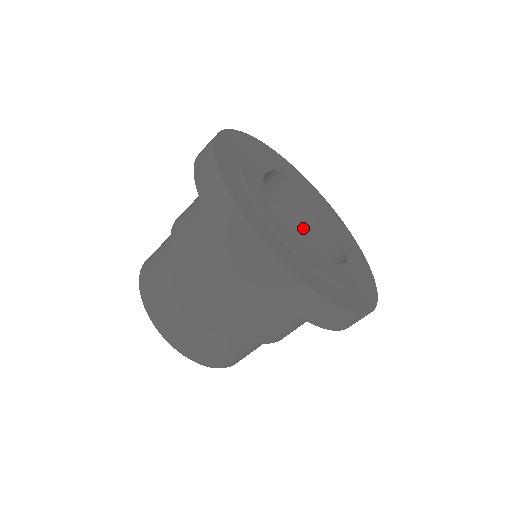
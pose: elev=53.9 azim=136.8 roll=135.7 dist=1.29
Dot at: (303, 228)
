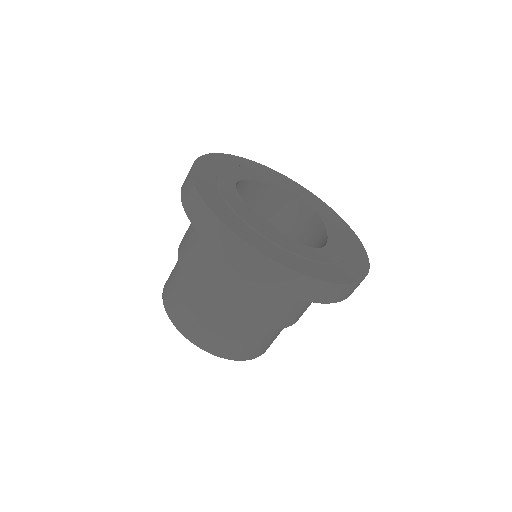
Dot at: (312, 246)
